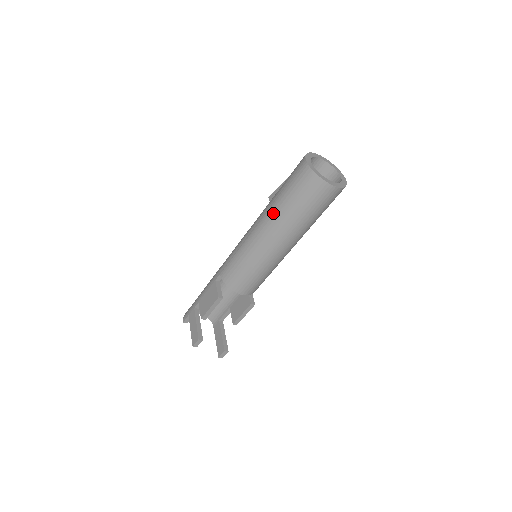
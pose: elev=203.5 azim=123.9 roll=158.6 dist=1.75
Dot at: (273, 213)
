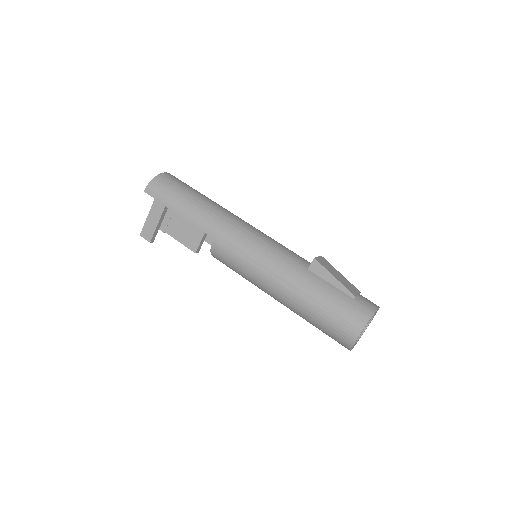
Dot at: (298, 304)
